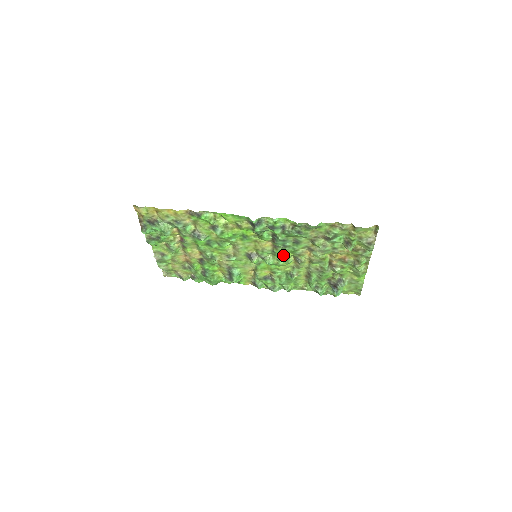
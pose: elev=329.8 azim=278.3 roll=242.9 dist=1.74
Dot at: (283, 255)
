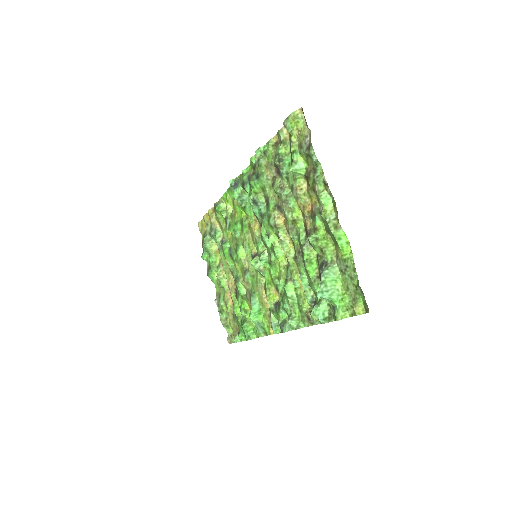
Dot at: occluded
